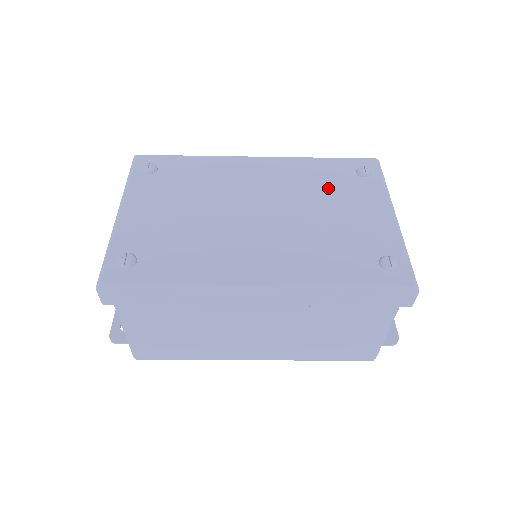
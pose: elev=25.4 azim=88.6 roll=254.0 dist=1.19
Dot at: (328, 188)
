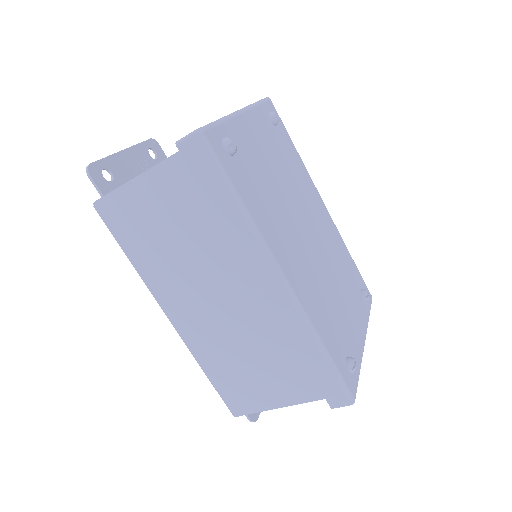
Dot at: (346, 277)
